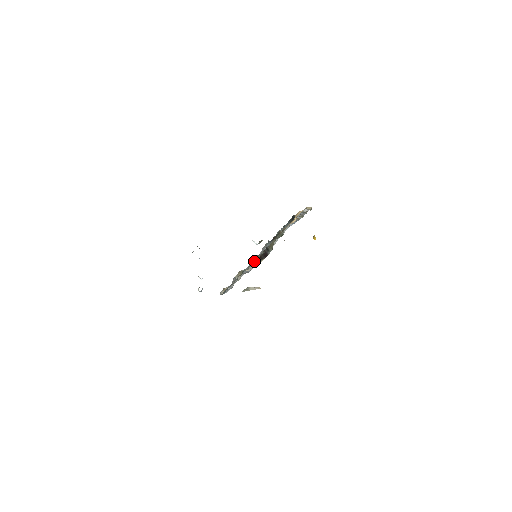
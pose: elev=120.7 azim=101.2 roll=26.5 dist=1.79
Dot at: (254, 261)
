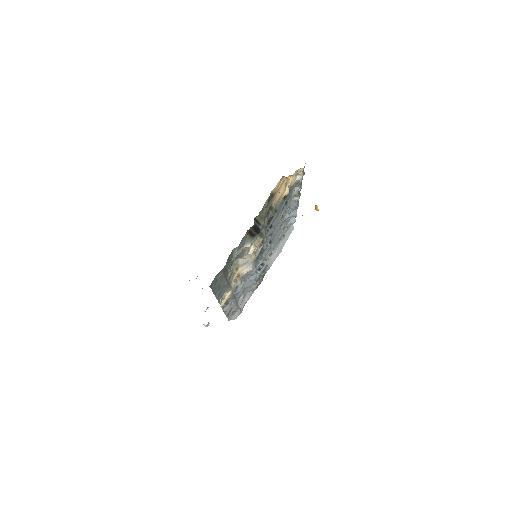
Dot at: (243, 238)
